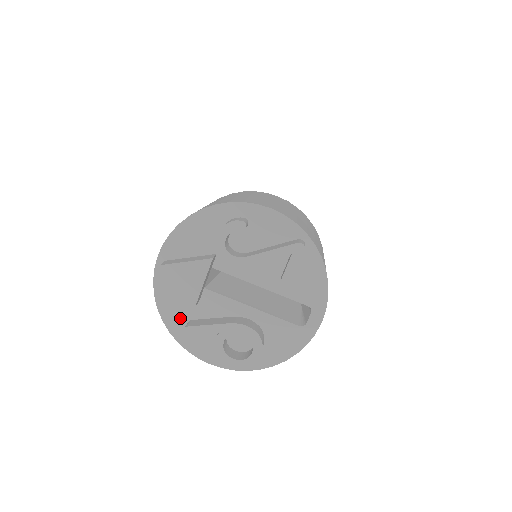
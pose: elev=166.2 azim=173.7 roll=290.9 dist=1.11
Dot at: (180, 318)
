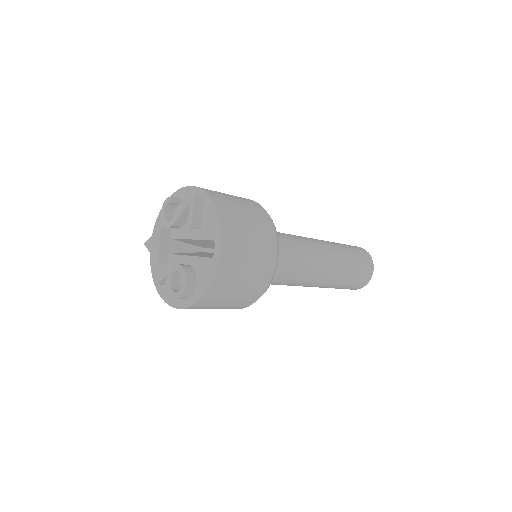
Dot at: occluded
